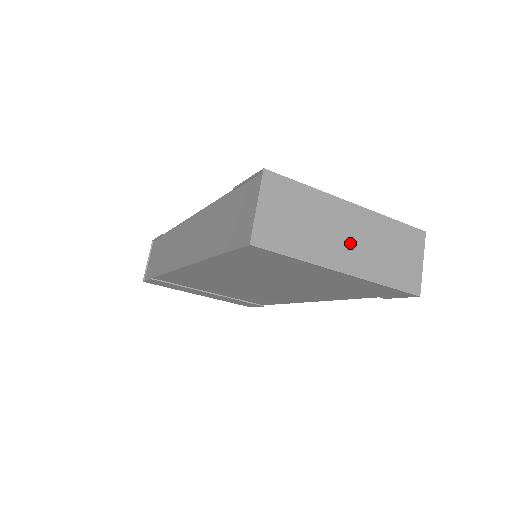
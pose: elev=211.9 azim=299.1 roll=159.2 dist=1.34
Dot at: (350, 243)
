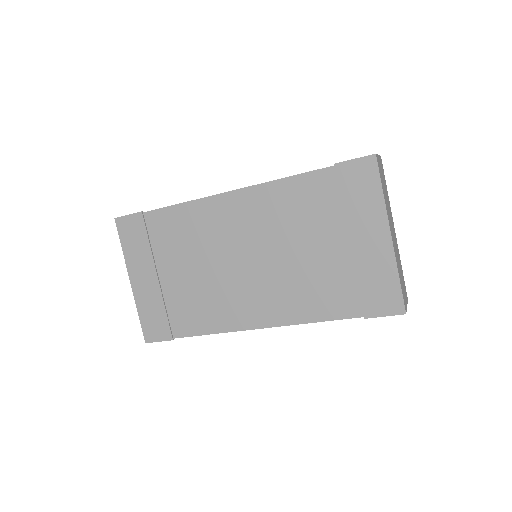
Dot at: (393, 235)
